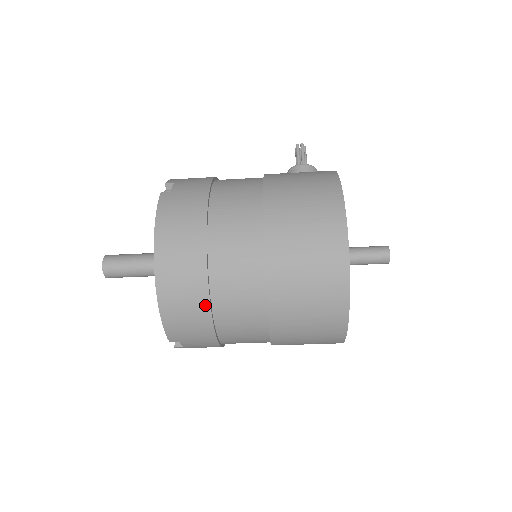
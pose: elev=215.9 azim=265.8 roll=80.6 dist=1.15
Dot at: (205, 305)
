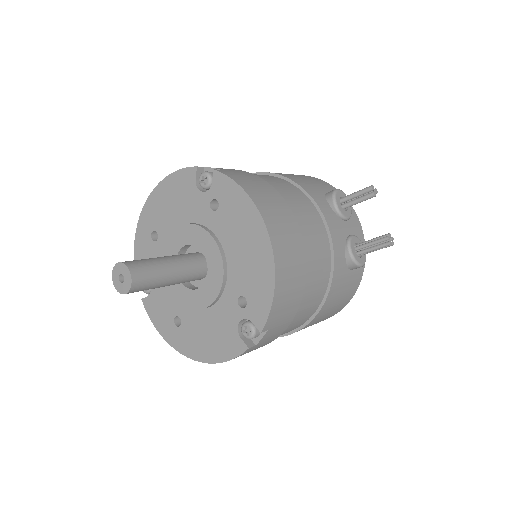
Dot at: occluded
